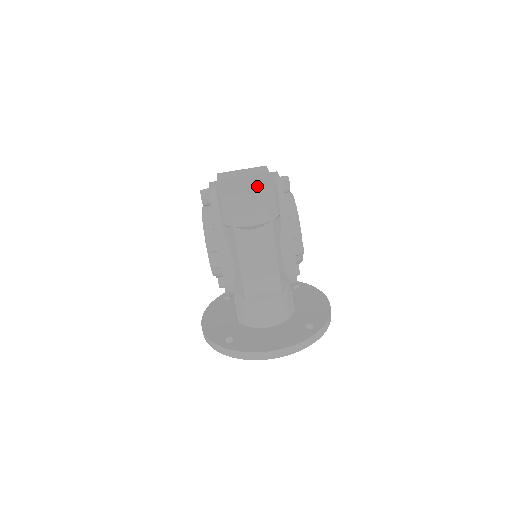
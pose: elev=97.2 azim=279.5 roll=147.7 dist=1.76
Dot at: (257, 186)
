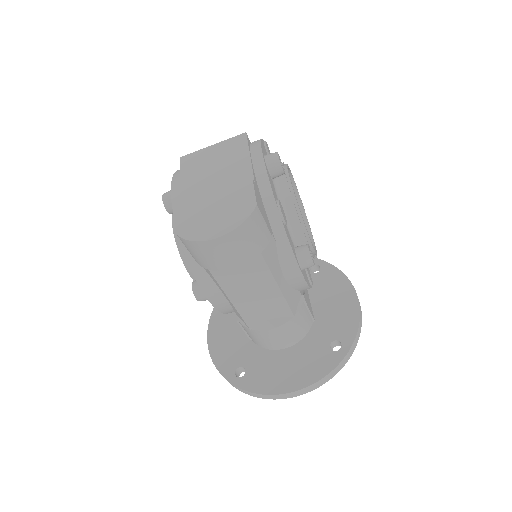
Dot at: (229, 214)
